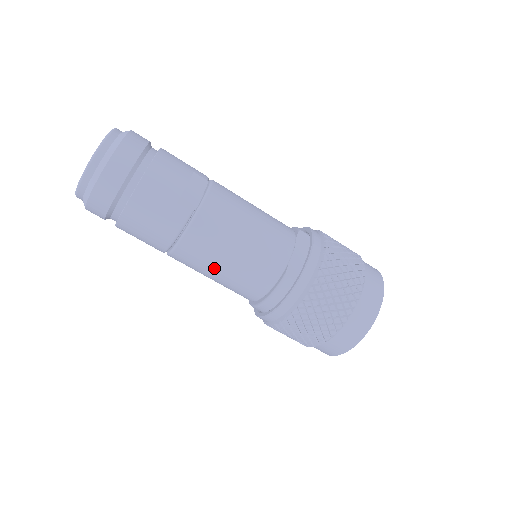
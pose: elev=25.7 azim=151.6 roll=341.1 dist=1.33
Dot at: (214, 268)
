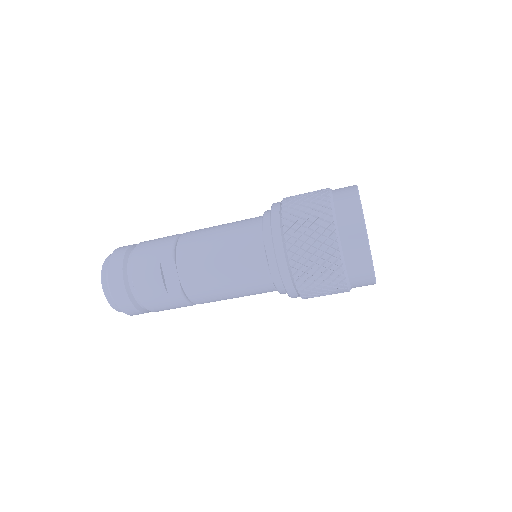
Dot at: occluded
